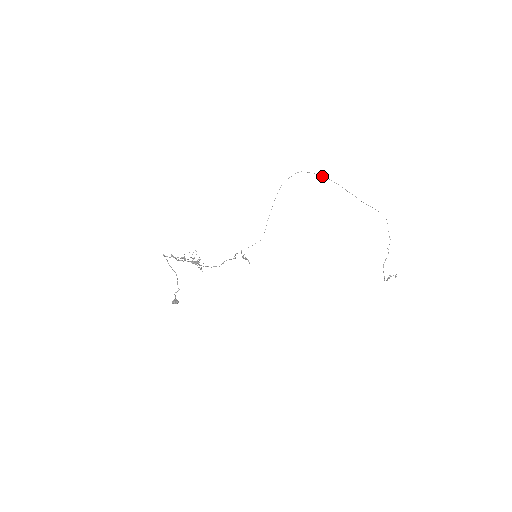
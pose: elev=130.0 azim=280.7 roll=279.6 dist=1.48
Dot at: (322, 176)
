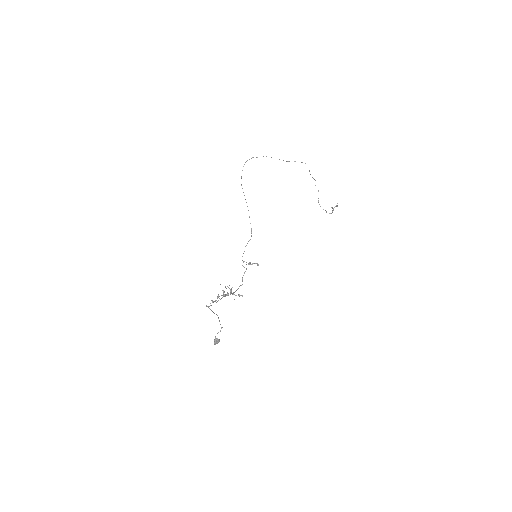
Dot at: (257, 157)
